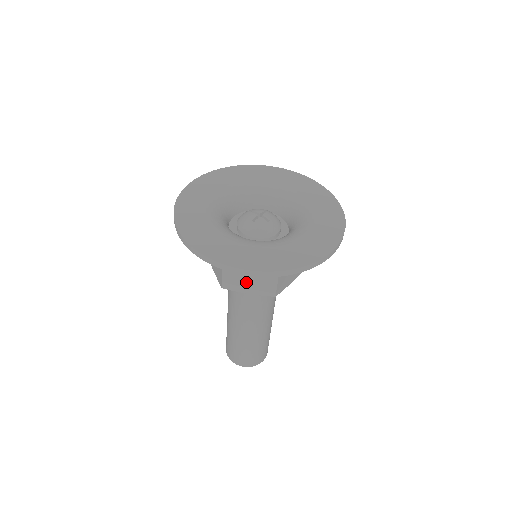
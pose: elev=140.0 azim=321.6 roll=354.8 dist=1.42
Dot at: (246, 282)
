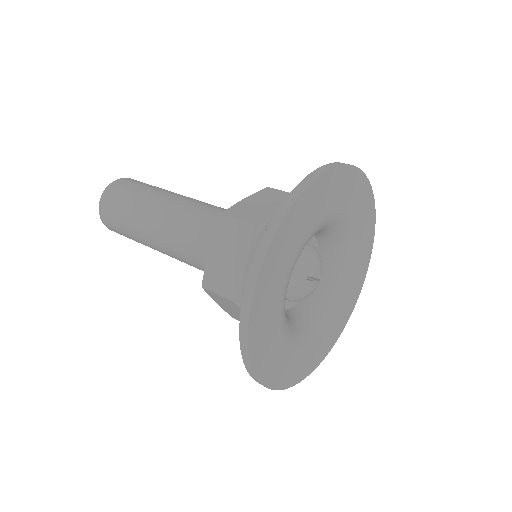
Dot at: occluded
